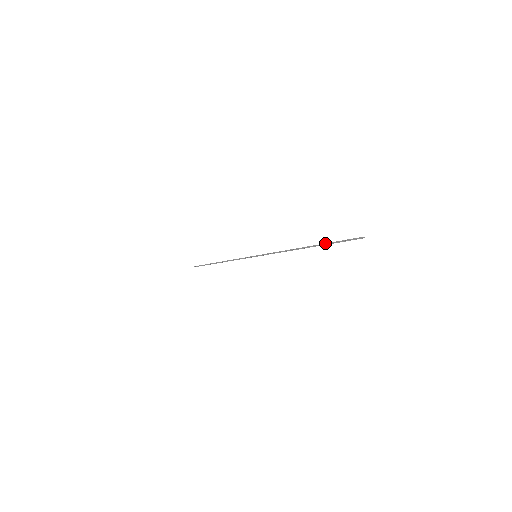
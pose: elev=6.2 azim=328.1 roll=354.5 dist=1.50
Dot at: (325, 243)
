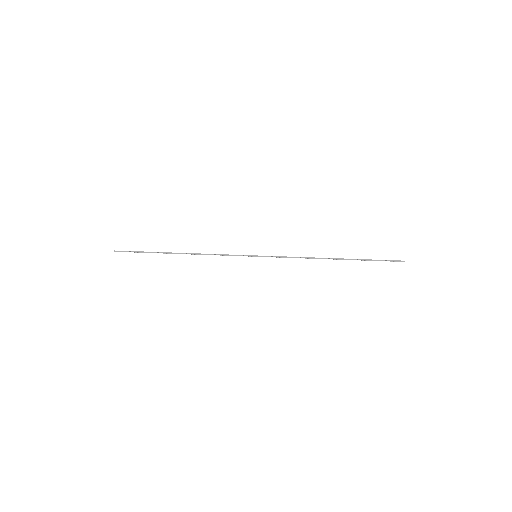
Dot at: (363, 259)
